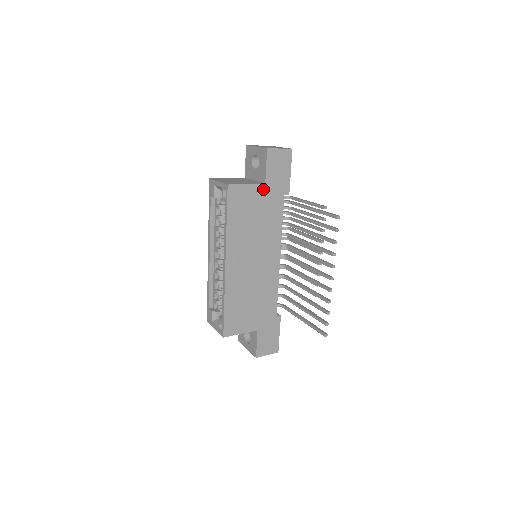
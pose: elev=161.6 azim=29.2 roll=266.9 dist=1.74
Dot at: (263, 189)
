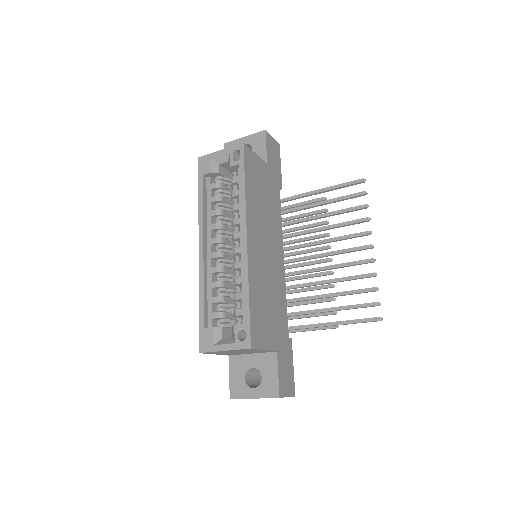
Dot at: (266, 169)
